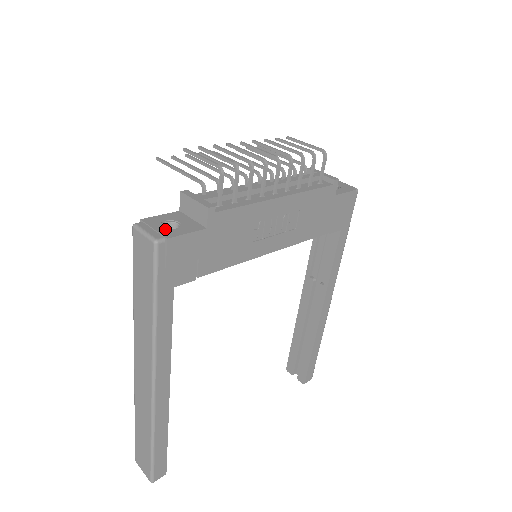
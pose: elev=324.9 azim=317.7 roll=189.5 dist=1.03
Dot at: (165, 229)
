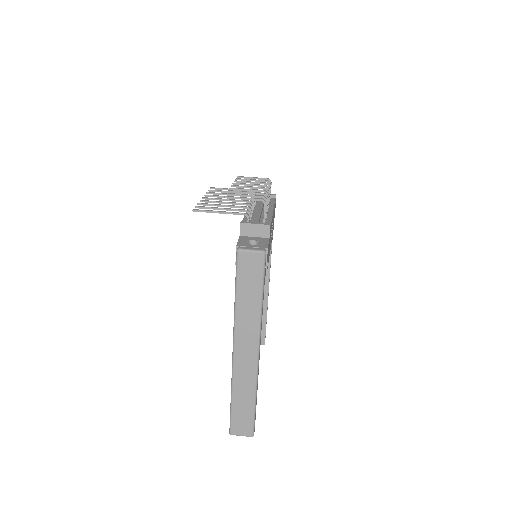
Dot at: (257, 245)
